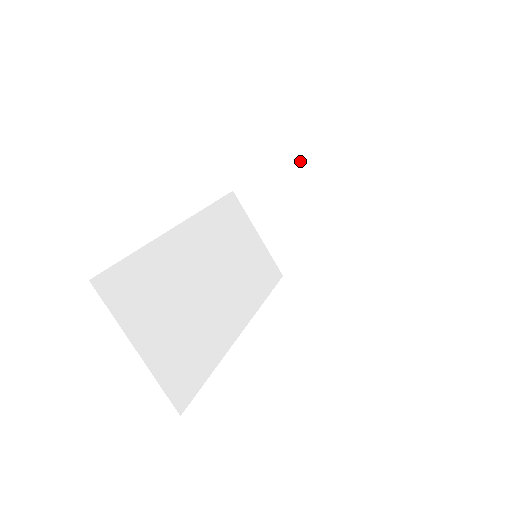
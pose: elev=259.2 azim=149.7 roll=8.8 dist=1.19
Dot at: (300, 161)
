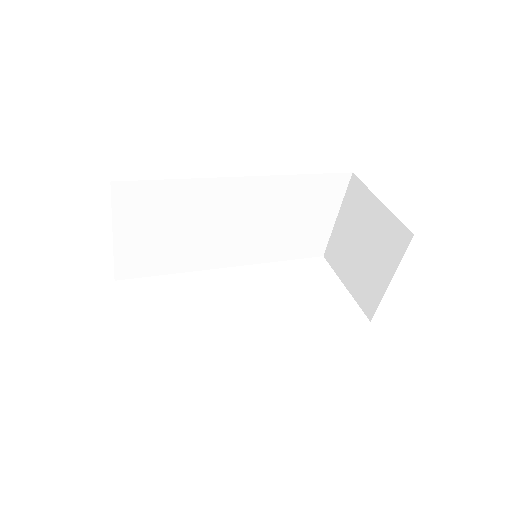
Dot at: (397, 228)
